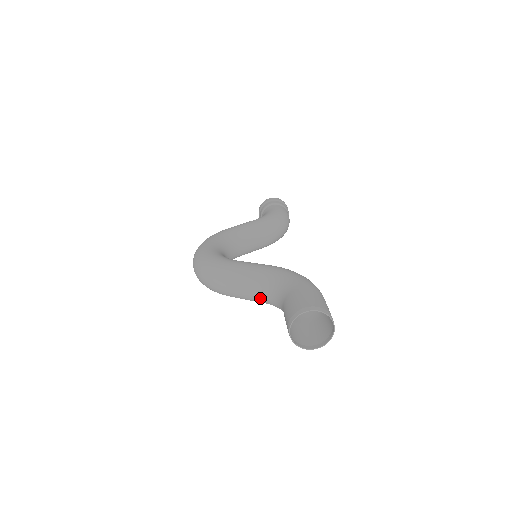
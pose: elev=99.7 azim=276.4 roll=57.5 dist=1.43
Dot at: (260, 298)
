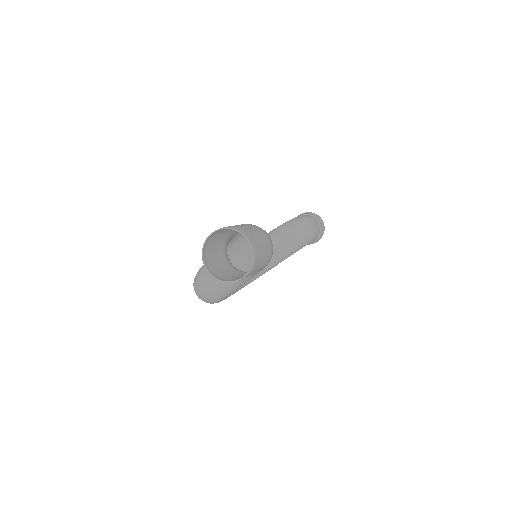
Dot at: occluded
